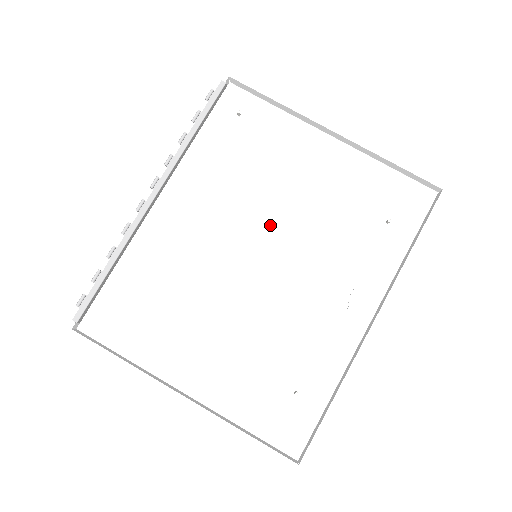
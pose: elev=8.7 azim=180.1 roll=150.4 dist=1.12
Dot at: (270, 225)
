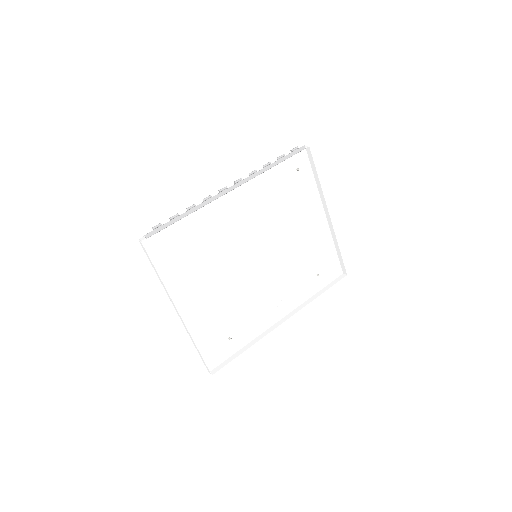
Dot at: (272, 243)
